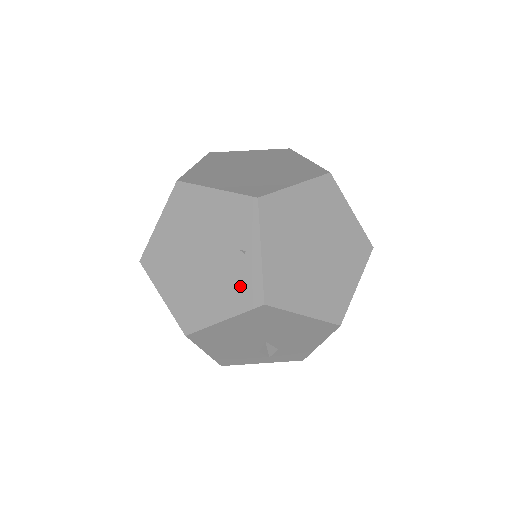
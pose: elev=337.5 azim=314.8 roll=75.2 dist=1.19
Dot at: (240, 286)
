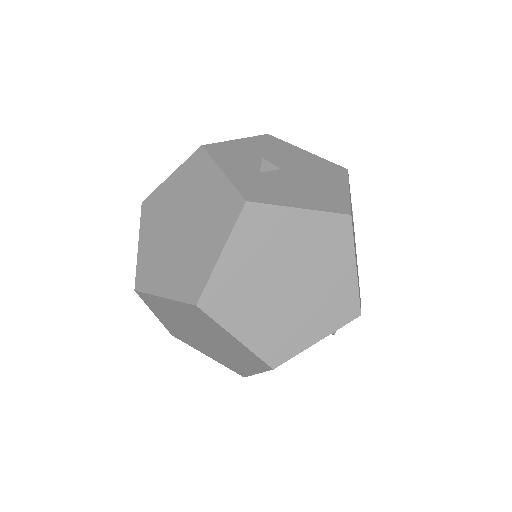
Dot at: occluded
